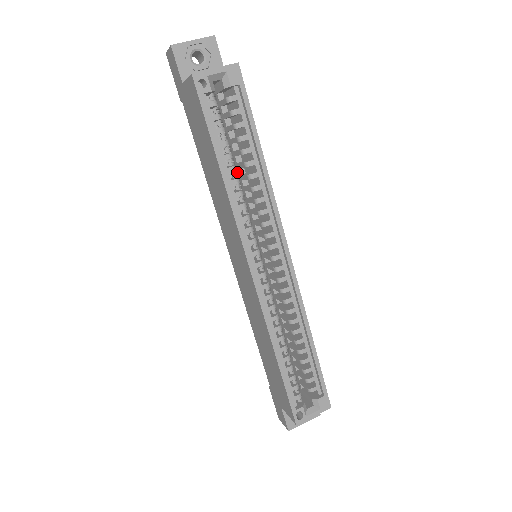
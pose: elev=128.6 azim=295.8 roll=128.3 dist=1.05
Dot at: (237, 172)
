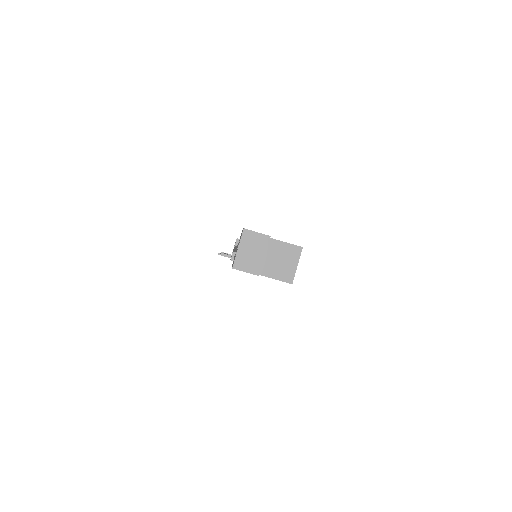
Dot at: occluded
